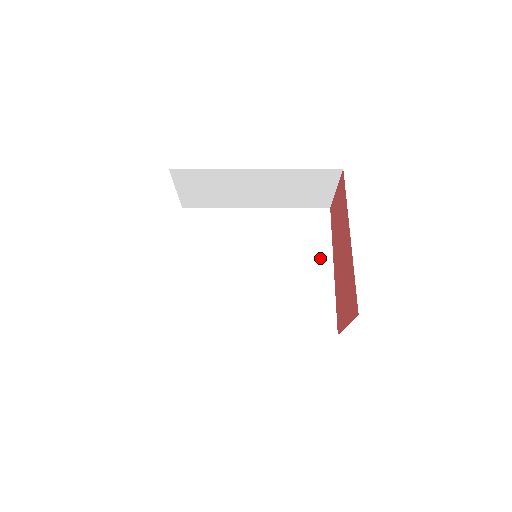
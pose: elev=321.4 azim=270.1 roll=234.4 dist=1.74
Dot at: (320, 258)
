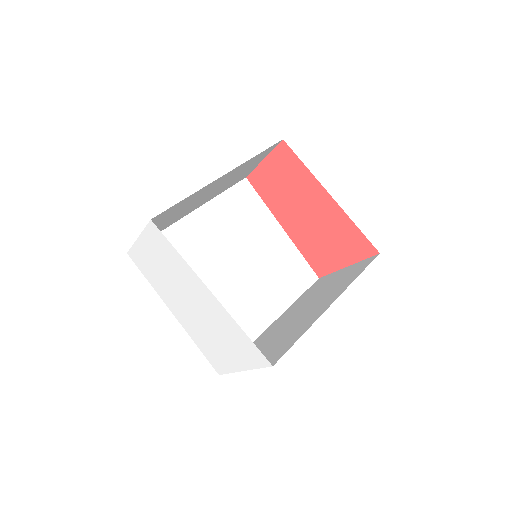
Dot at: (269, 226)
